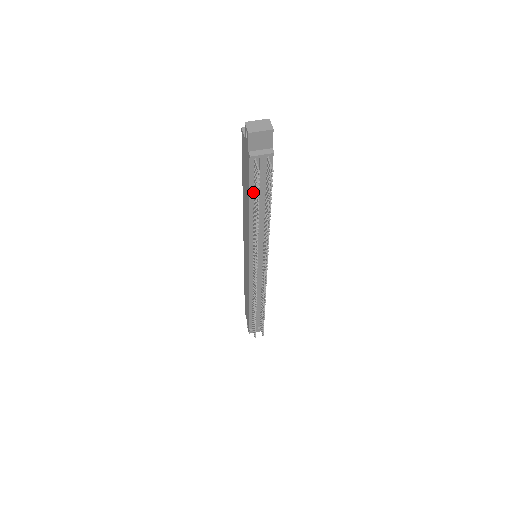
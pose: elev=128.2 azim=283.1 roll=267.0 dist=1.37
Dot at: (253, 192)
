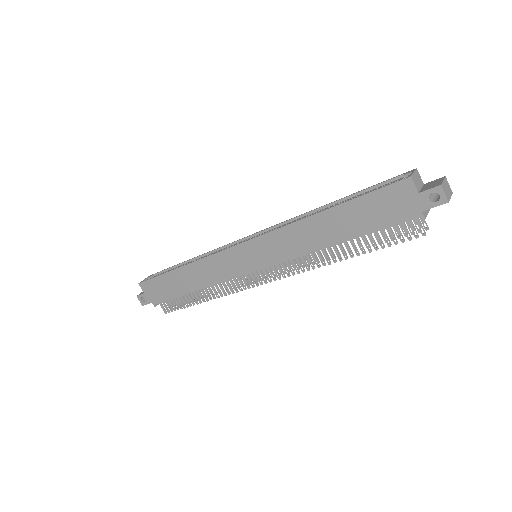
Dot at: (368, 232)
